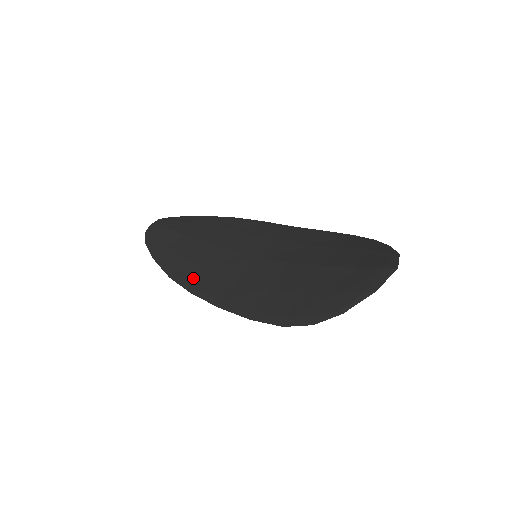
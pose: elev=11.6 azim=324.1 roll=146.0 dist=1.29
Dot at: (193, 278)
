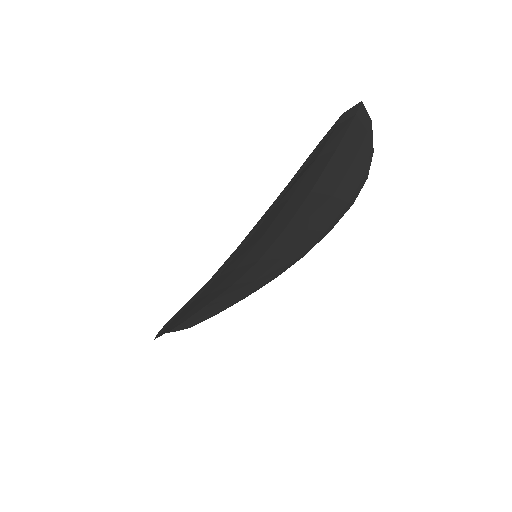
Dot at: occluded
